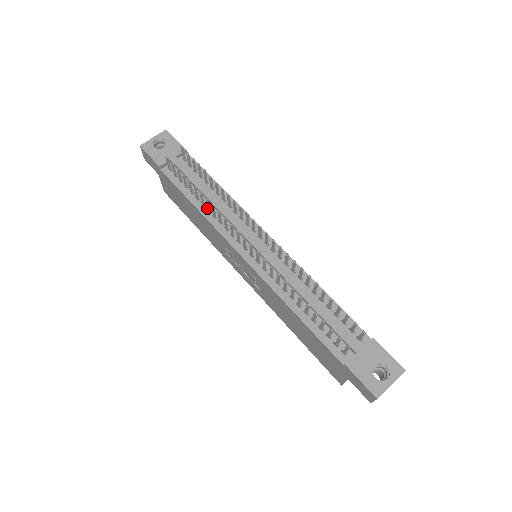
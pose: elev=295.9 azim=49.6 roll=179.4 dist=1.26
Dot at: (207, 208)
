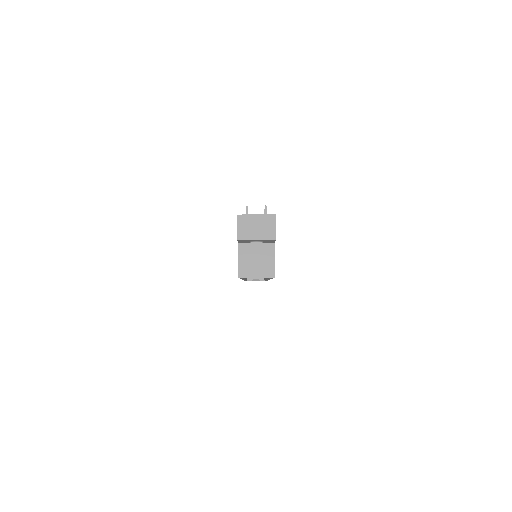
Dot at: occluded
